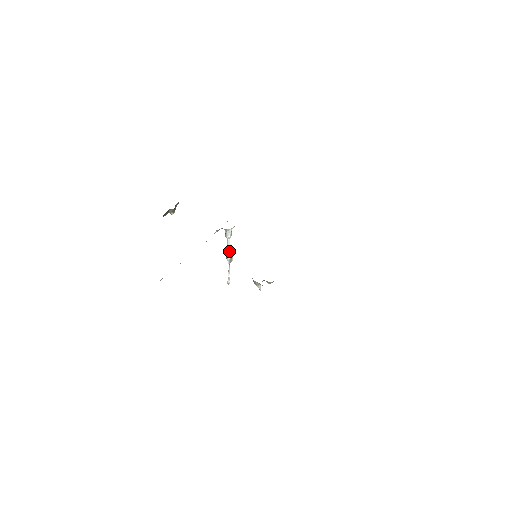
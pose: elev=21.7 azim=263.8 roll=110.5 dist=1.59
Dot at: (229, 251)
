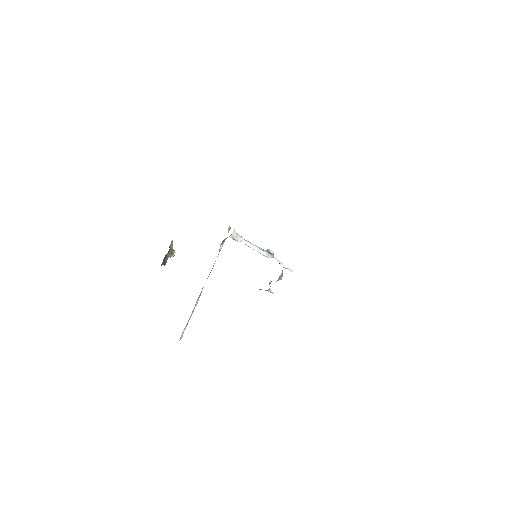
Dot at: (257, 249)
